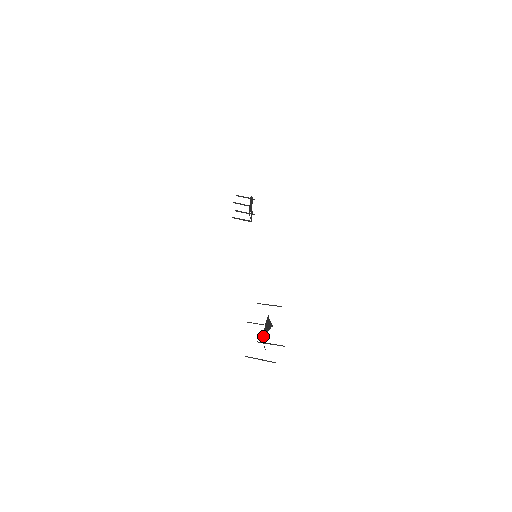
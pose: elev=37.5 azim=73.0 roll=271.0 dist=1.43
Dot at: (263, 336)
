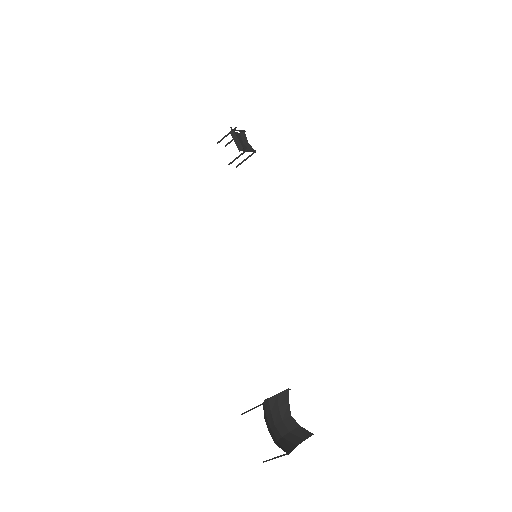
Dot at: (283, 416)
